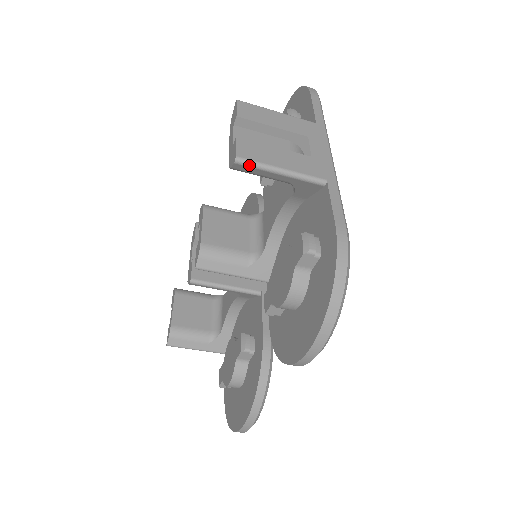
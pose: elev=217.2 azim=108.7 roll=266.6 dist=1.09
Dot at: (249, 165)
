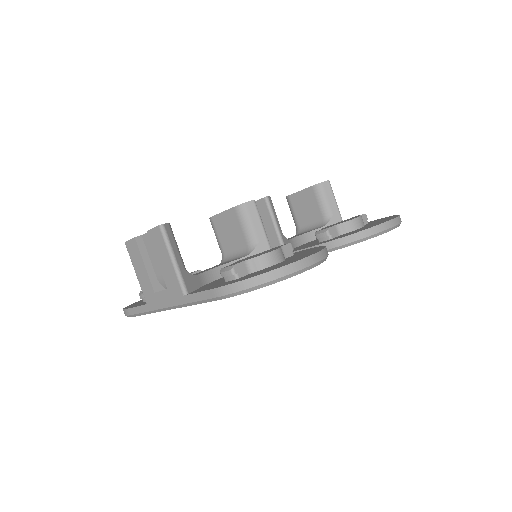
Dot at: (331, 187)
